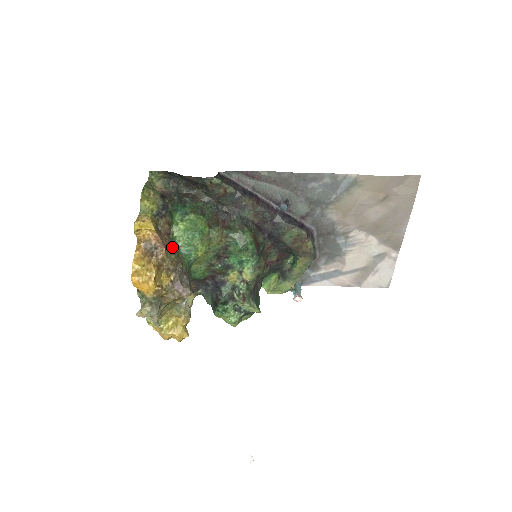
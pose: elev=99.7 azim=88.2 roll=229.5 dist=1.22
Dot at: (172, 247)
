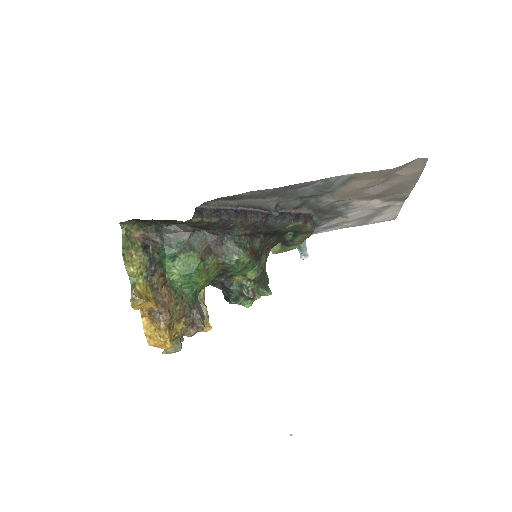
Dot at: (174, 296)
